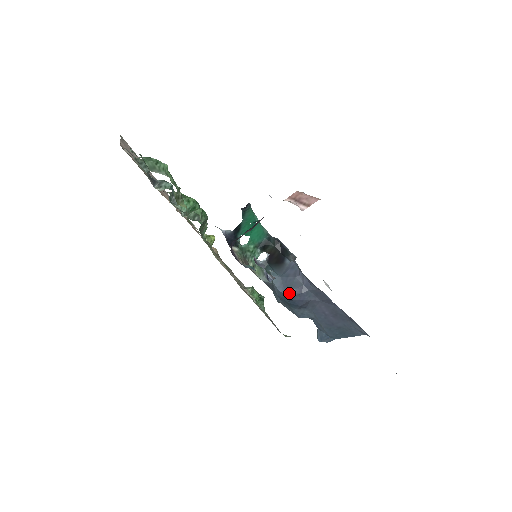
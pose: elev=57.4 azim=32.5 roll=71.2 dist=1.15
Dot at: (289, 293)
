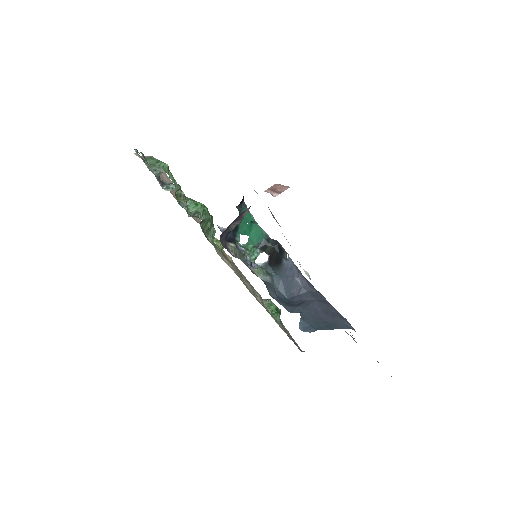
Dot at: (289, 295)
